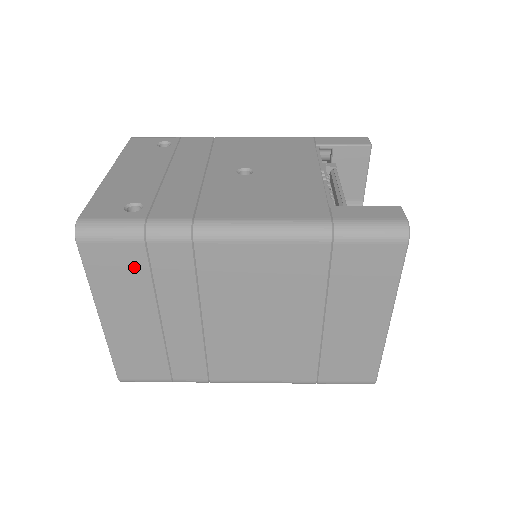
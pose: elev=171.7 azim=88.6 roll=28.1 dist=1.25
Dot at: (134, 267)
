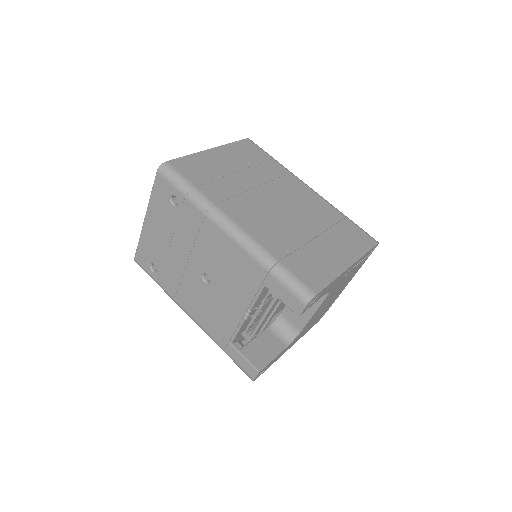
Dot at: occluded
